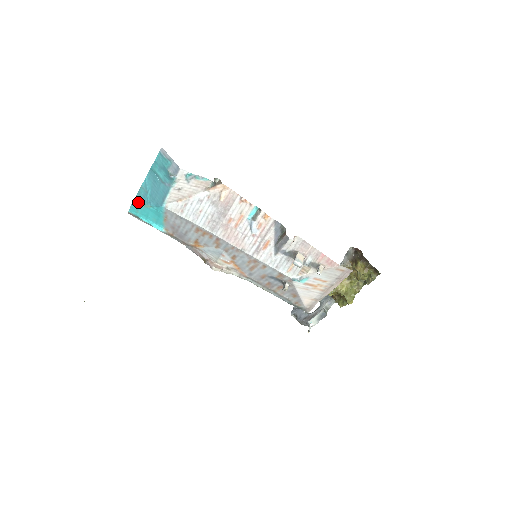
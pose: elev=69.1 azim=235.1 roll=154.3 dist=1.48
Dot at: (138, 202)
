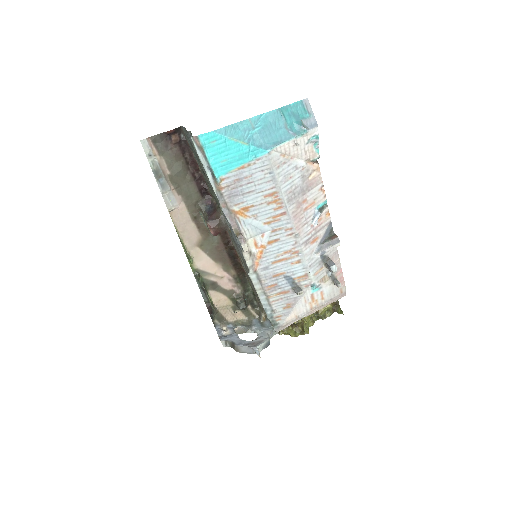
Dot at: (230, 132)
